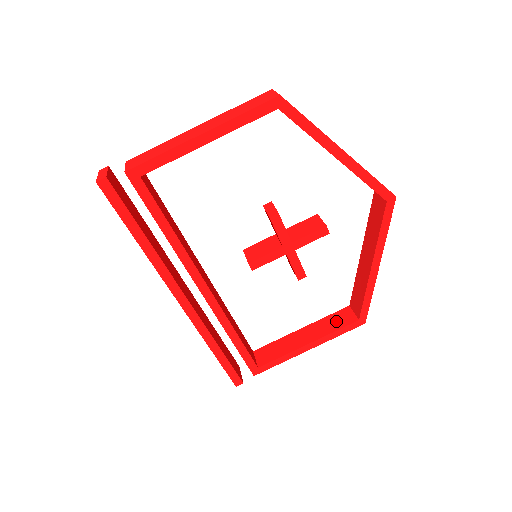
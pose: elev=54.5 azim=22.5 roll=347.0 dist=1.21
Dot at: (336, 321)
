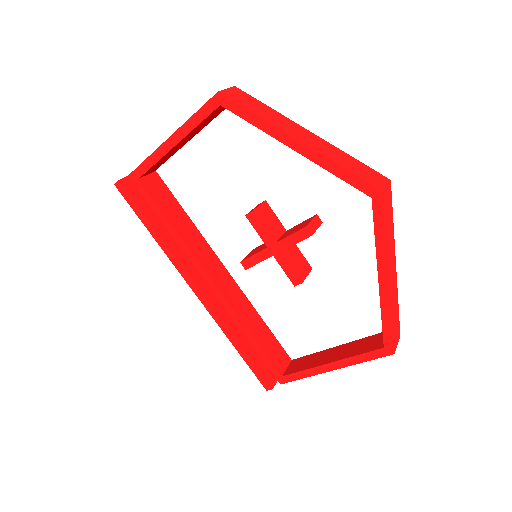
Dot at: (366, 344)
